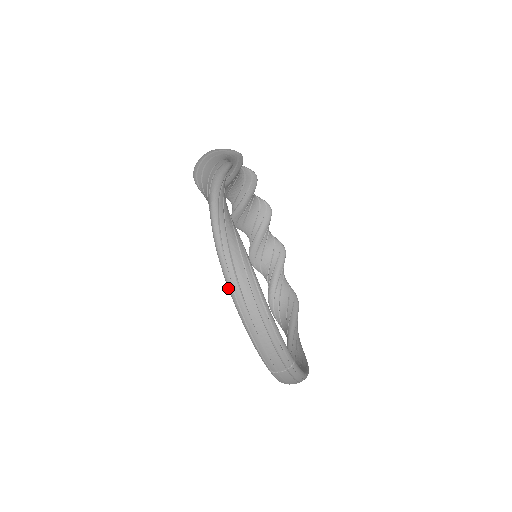
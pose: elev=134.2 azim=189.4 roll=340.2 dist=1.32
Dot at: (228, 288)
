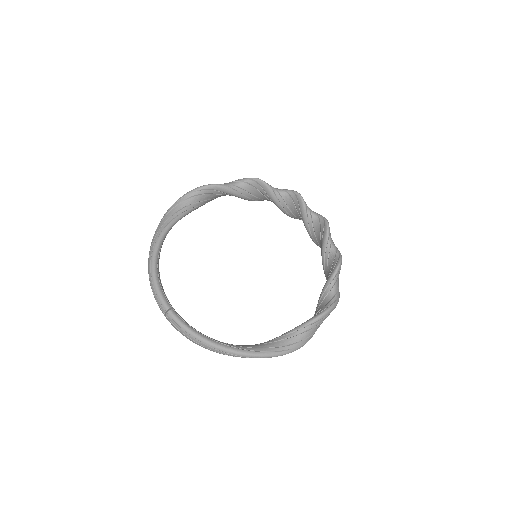
Dot at: occluded
